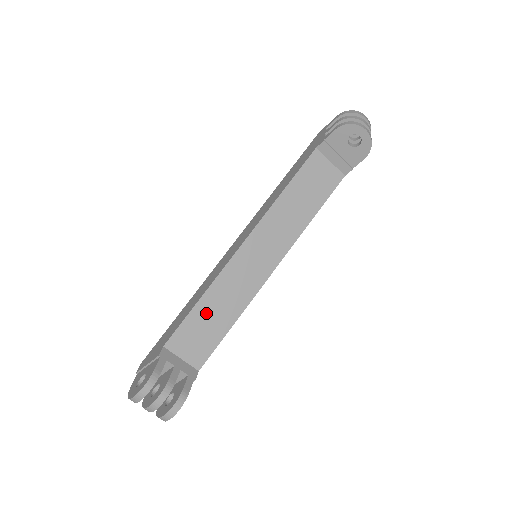
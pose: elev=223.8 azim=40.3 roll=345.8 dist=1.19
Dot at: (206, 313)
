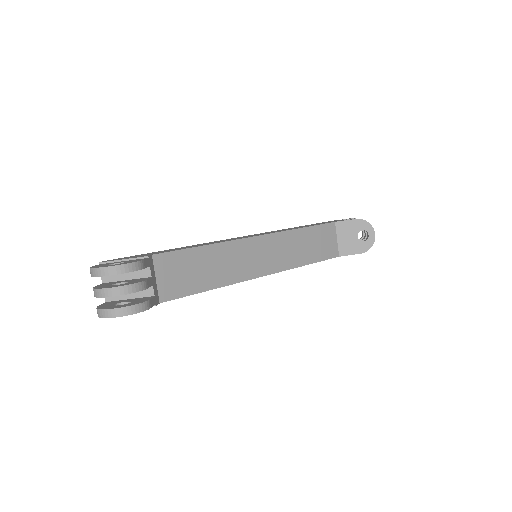
Dot at: (201, 260)
